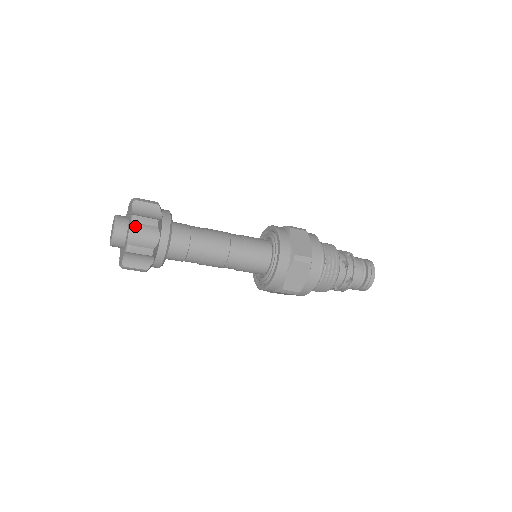
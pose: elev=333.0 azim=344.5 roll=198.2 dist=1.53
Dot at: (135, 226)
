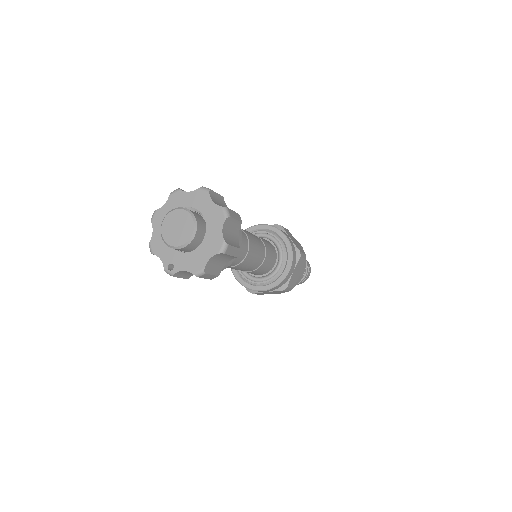
Dot at: (228, 221)
